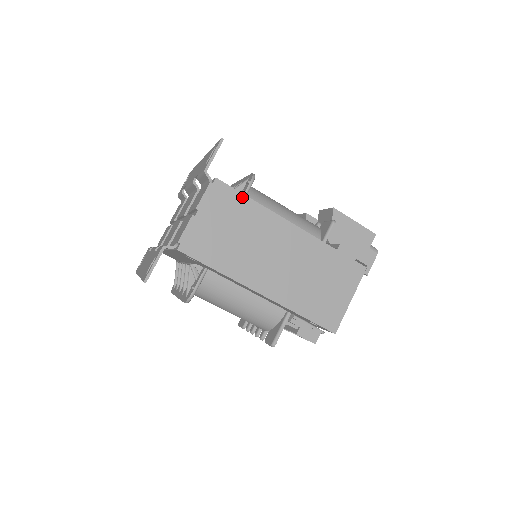
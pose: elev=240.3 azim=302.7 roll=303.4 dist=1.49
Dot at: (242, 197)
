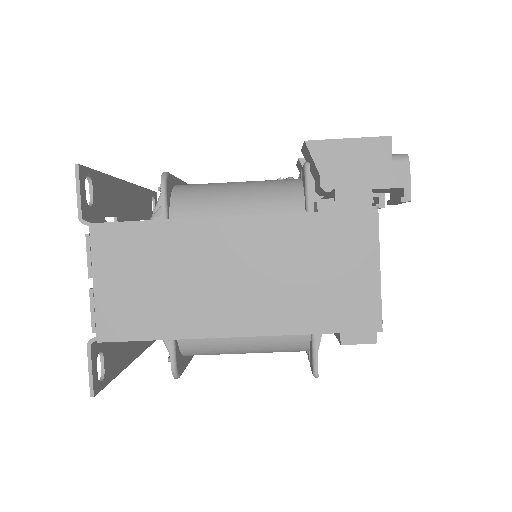
Dot at: (137, 226)
